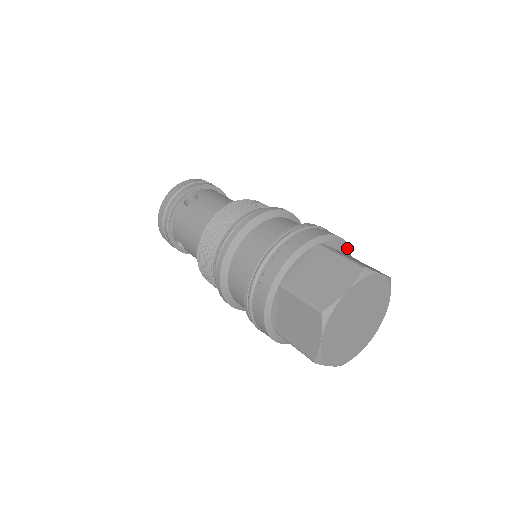
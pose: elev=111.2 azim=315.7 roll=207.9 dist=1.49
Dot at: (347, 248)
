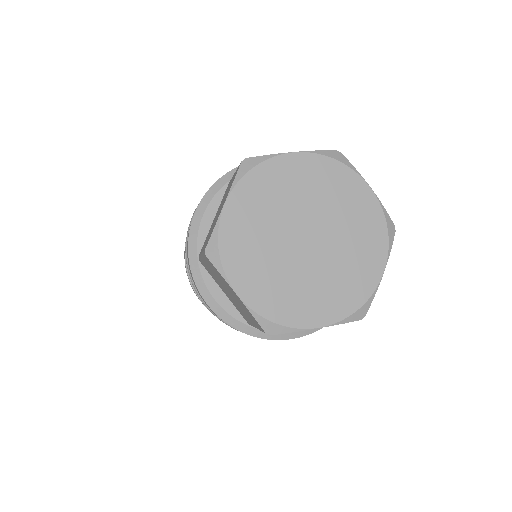
Dot at: occluded
